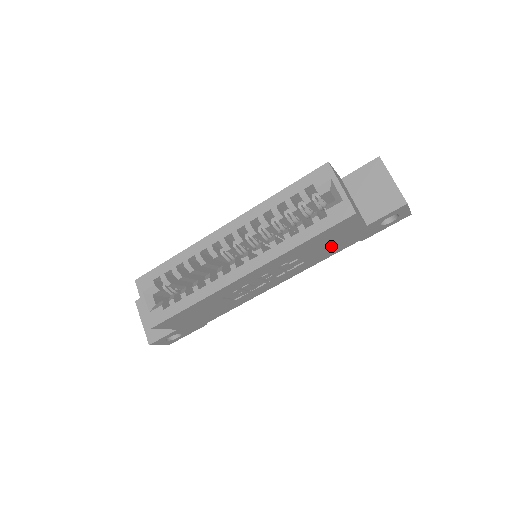
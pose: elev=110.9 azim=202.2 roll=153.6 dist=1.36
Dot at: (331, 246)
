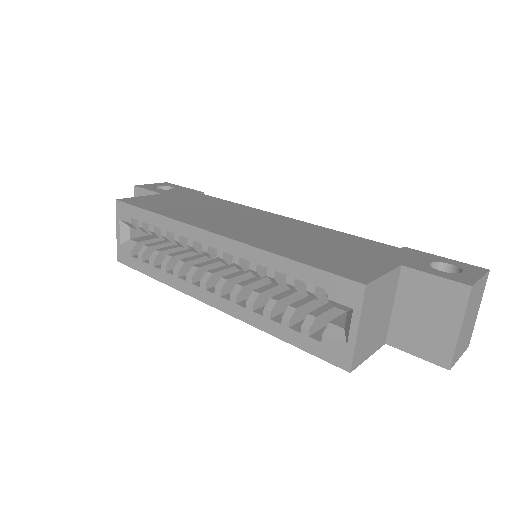
Dot at: occluded
